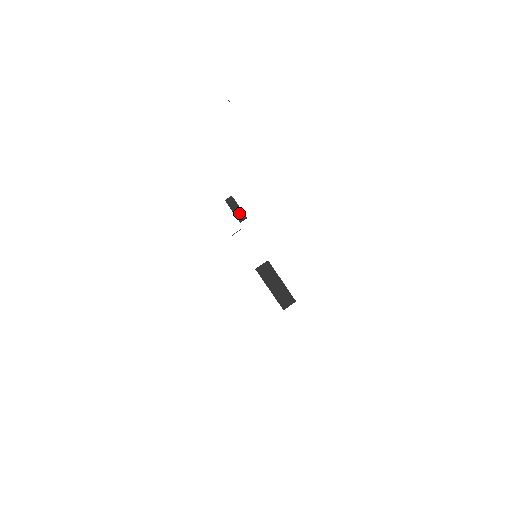
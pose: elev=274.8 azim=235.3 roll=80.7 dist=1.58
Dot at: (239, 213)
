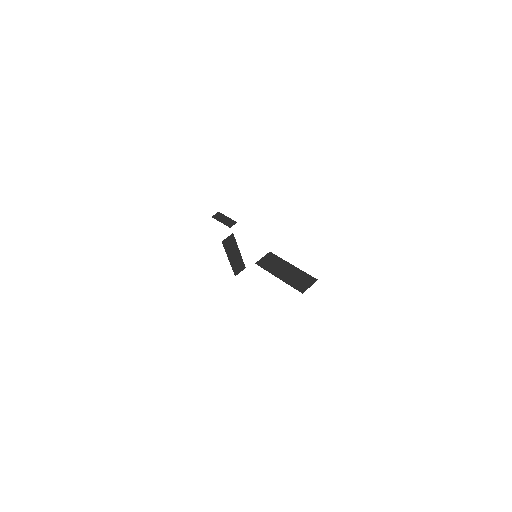
Dot at: (228, 221)
